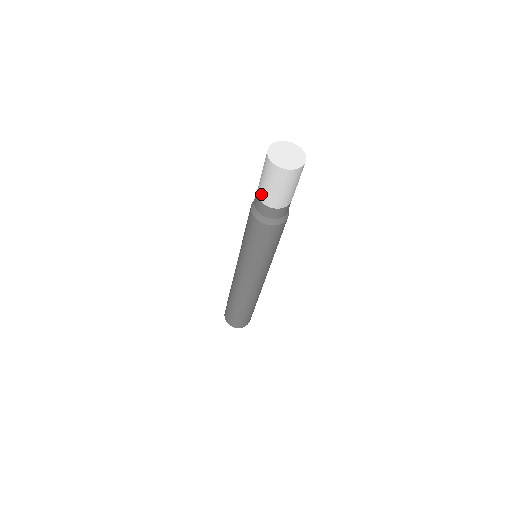
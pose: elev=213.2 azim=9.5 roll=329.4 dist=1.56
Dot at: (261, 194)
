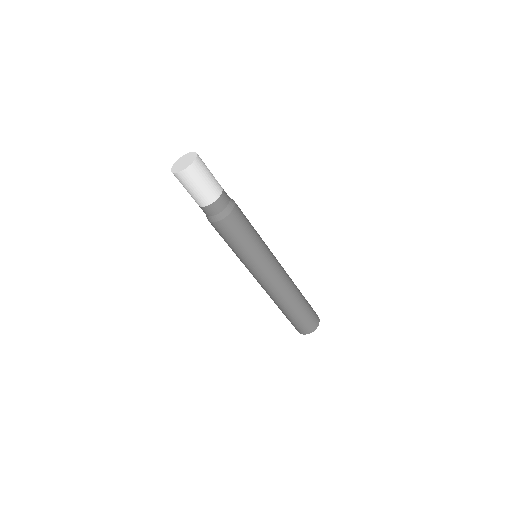
Dot at: (203, 201)
